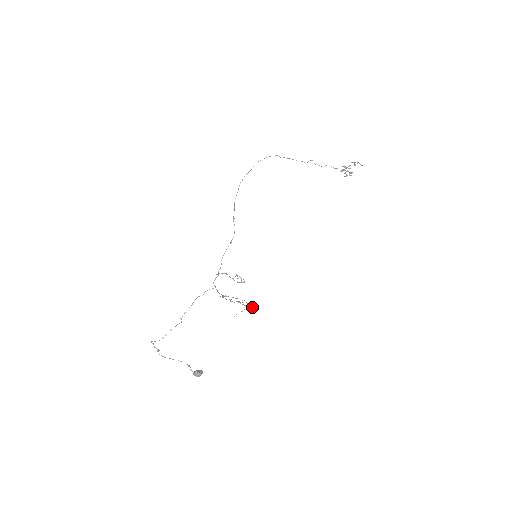
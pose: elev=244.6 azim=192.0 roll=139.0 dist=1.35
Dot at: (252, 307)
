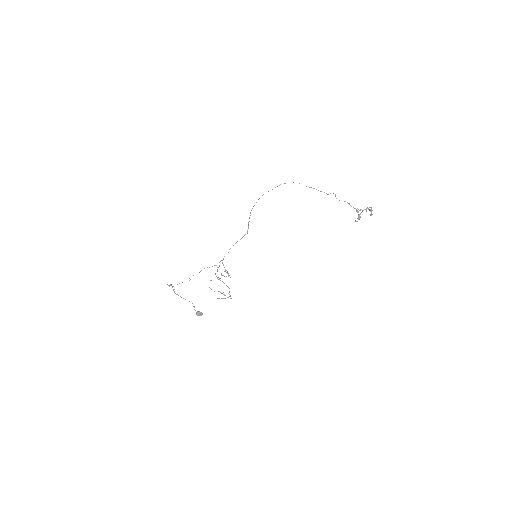
Dot at: occluded
